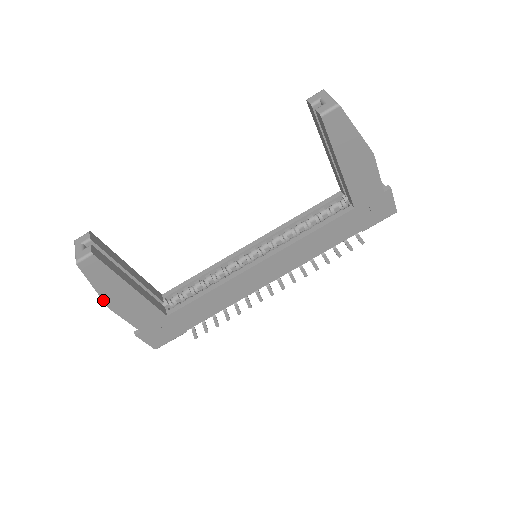
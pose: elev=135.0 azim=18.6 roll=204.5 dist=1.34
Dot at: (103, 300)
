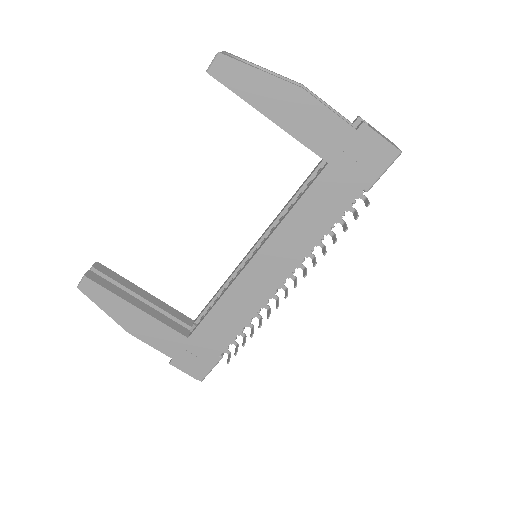
Dot at: (119, 324)
